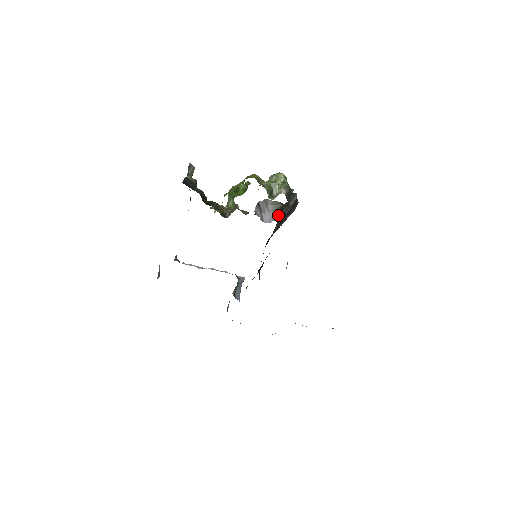
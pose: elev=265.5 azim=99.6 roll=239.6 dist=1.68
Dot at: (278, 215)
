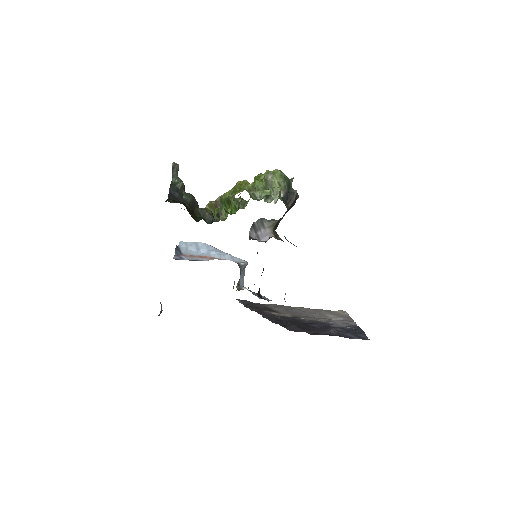
Dot at: (276, 226)
